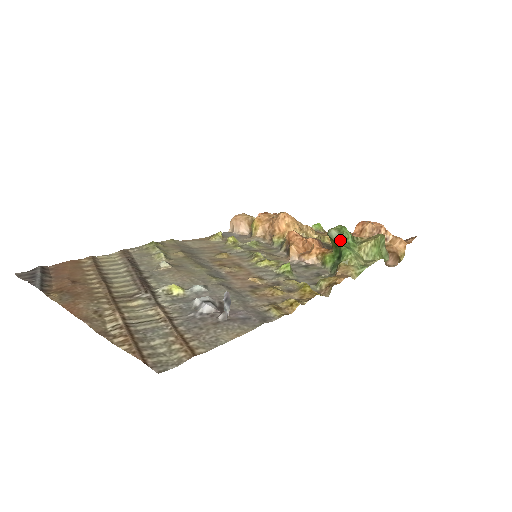
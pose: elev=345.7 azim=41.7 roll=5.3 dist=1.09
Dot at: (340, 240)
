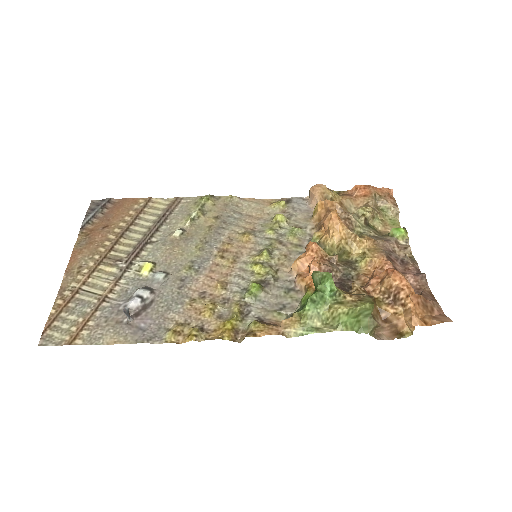
Dot at: (318, 288)
